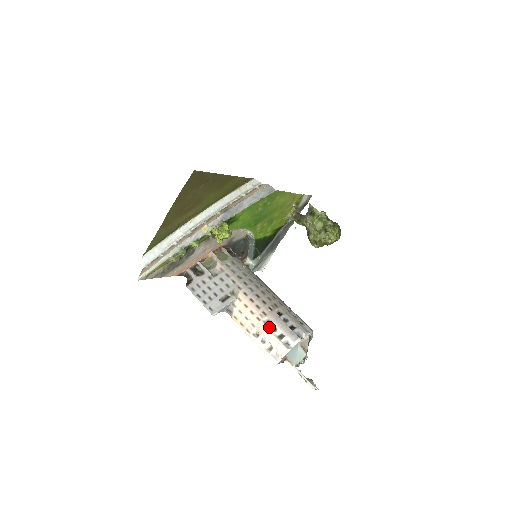
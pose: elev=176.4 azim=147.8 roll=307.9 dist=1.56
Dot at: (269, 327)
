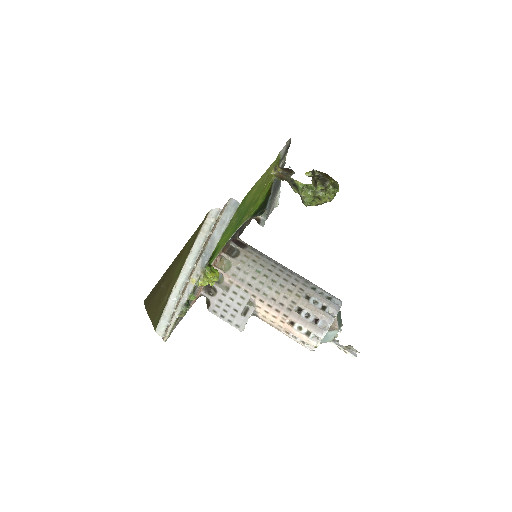
Dot at: (294, 327)
